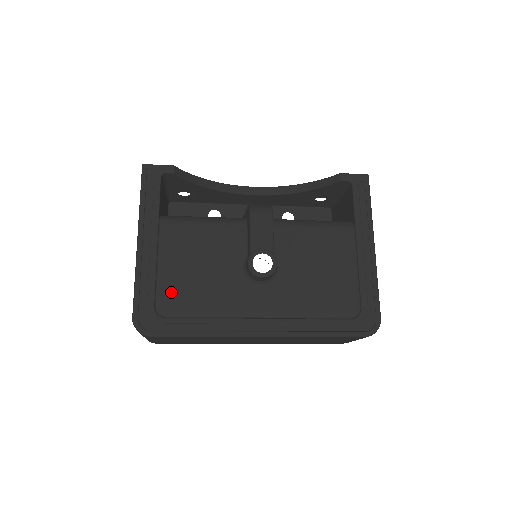
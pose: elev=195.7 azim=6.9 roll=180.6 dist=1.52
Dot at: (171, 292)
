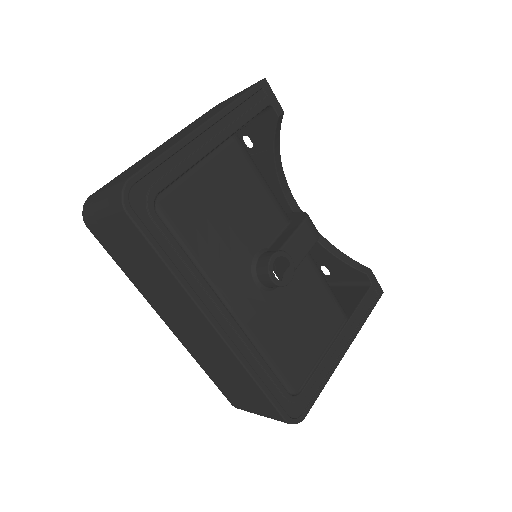
Dot at: (184, 200)
